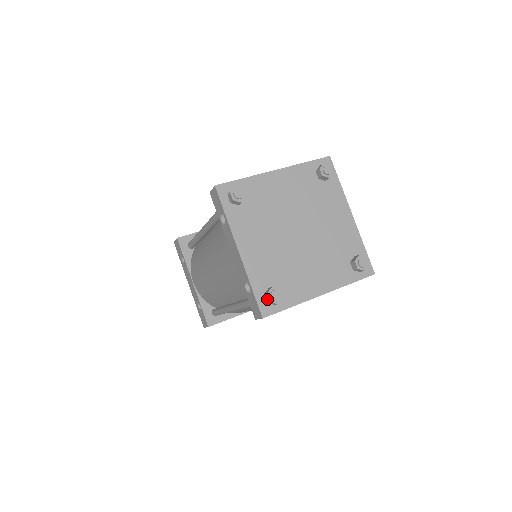
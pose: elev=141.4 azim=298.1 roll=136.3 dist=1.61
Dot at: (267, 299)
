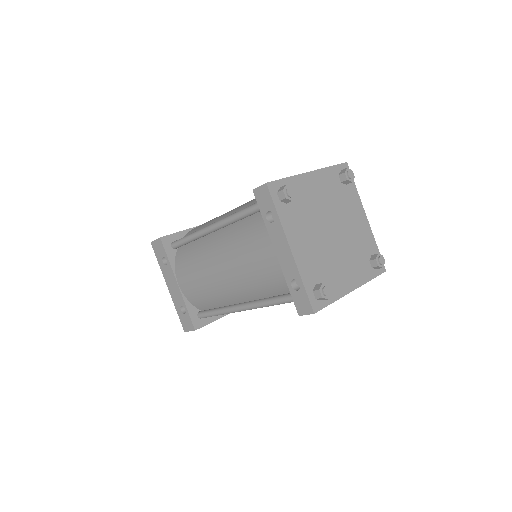
Dot at: (318, 295)
